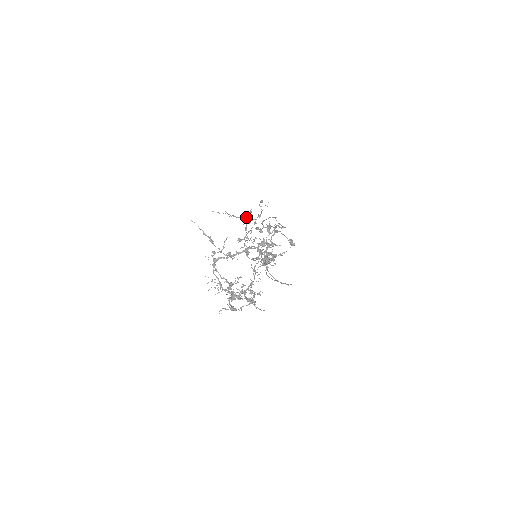
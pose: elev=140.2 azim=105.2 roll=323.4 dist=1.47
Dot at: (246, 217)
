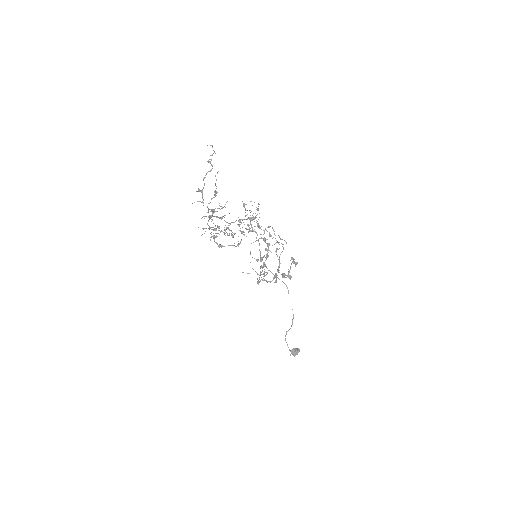
Dot at: (267, 272)
